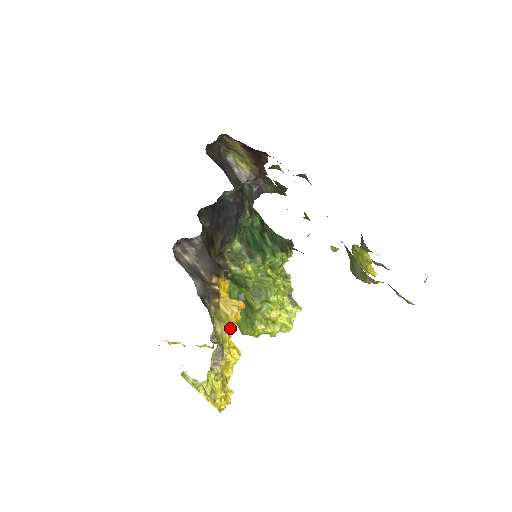
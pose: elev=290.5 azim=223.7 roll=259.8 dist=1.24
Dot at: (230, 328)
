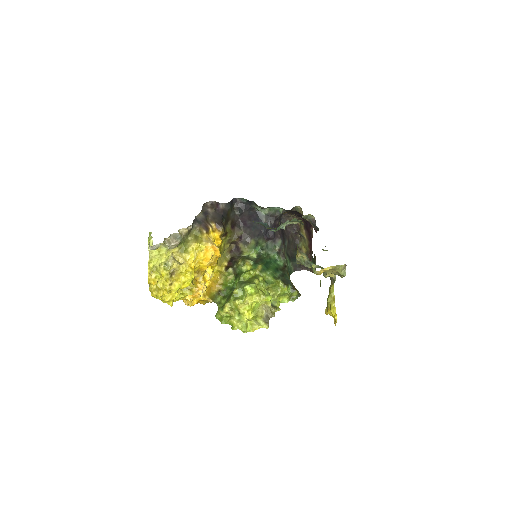
Dot at: (199, 255)
